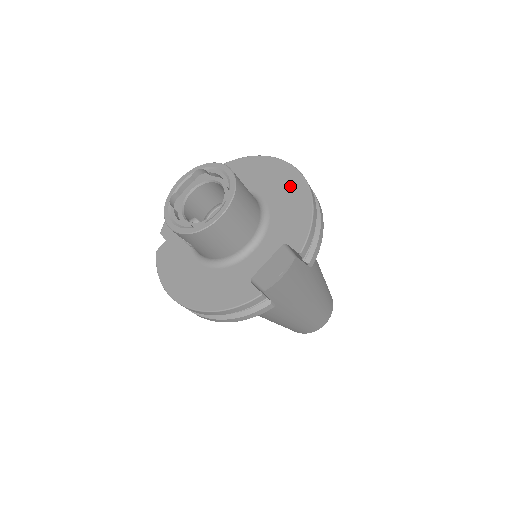
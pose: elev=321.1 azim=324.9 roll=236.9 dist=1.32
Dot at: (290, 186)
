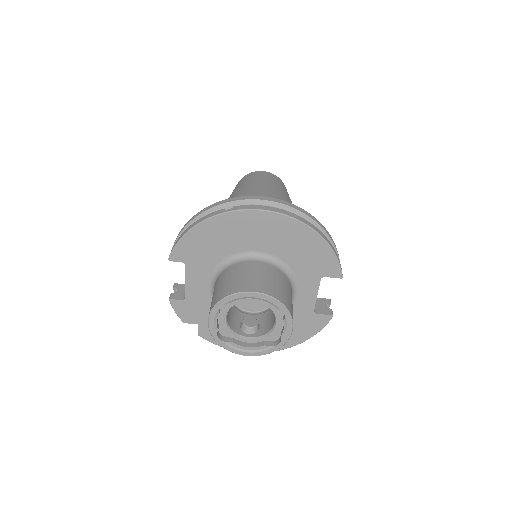
Dot at: (284, 232)
